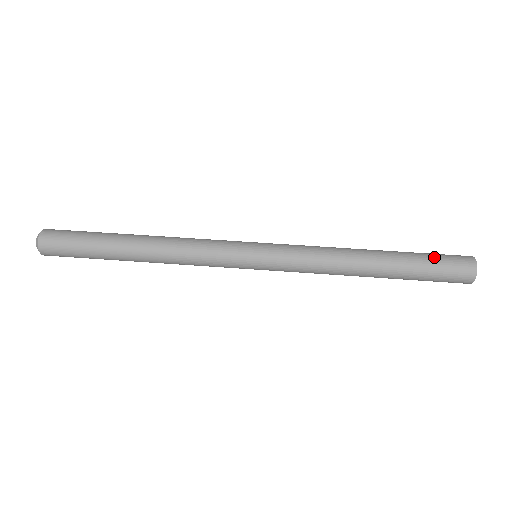
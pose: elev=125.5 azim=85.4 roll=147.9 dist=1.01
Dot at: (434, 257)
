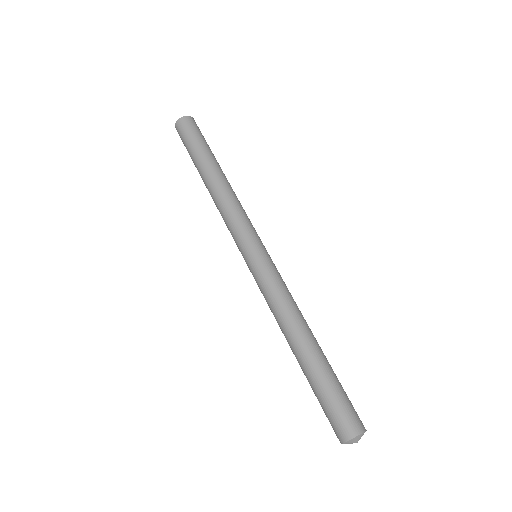
Dot at: (339, 393)
